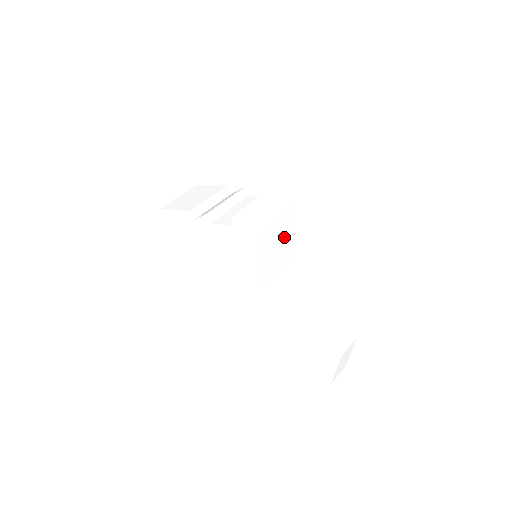
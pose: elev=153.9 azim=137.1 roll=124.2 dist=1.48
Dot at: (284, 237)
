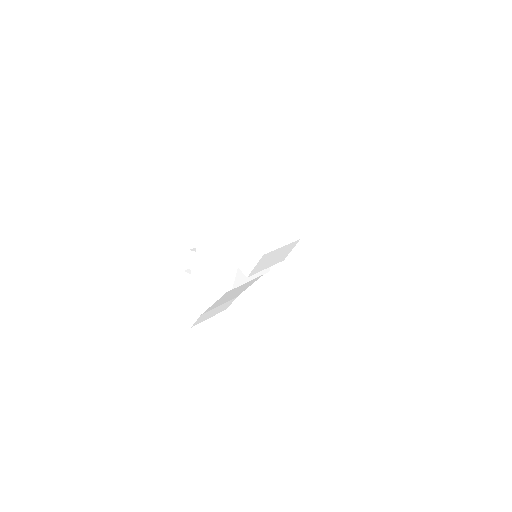
Dot at: (256, 208)
